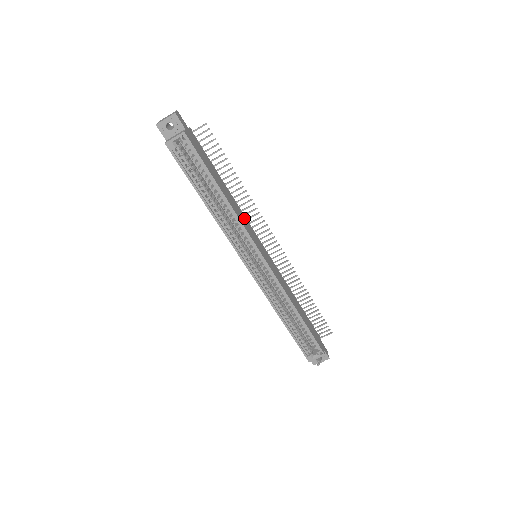
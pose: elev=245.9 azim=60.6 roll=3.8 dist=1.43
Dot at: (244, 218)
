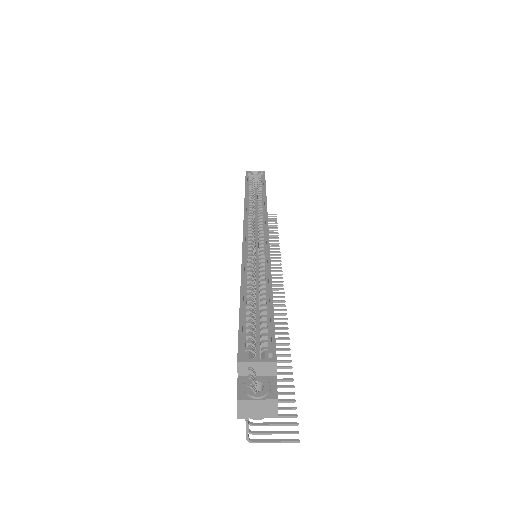
Dot at: occluded
